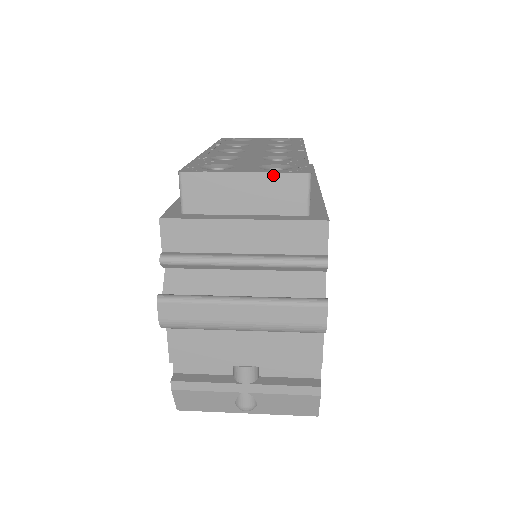
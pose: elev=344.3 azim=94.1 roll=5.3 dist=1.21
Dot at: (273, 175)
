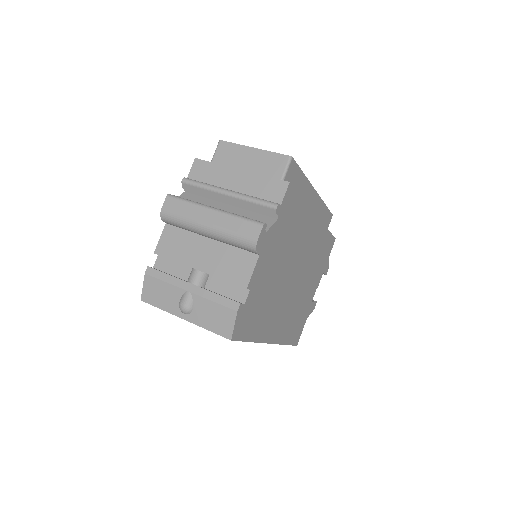
Dot at: (269, 153)
